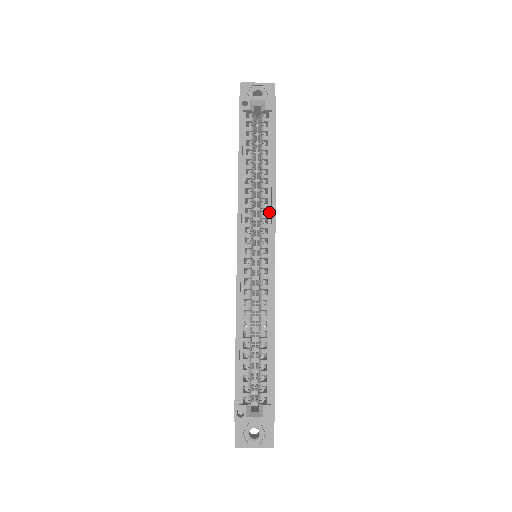
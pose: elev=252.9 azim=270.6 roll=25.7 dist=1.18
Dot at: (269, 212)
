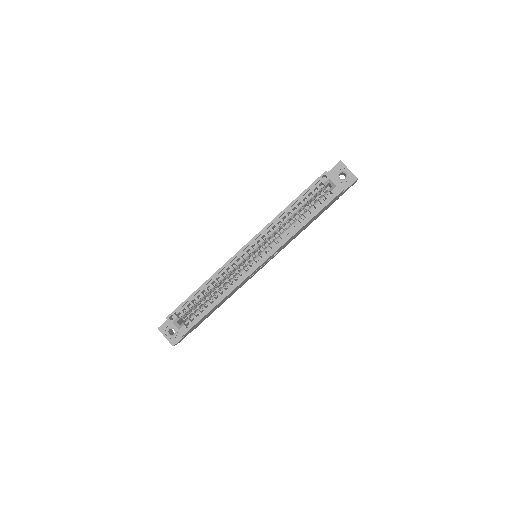
Dot at: (278, 244)
